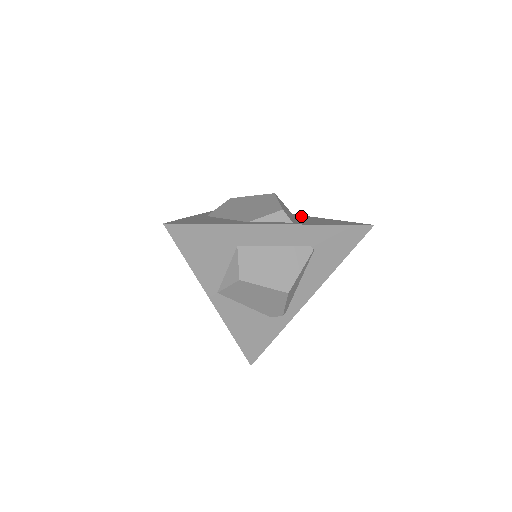
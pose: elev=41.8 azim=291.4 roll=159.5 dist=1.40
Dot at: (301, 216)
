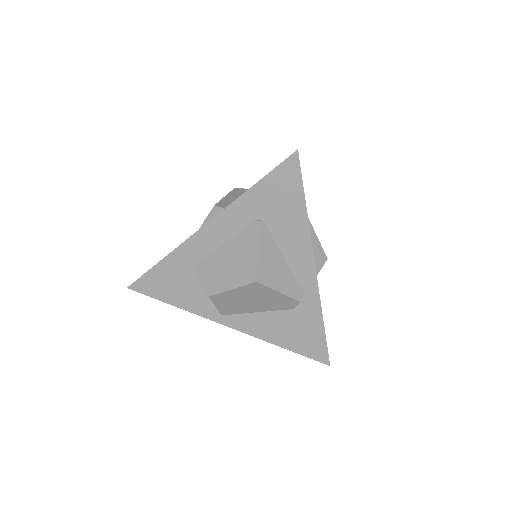
Dot at: occluded
